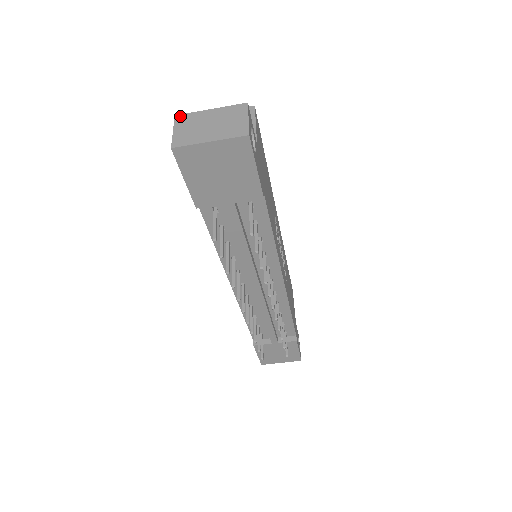
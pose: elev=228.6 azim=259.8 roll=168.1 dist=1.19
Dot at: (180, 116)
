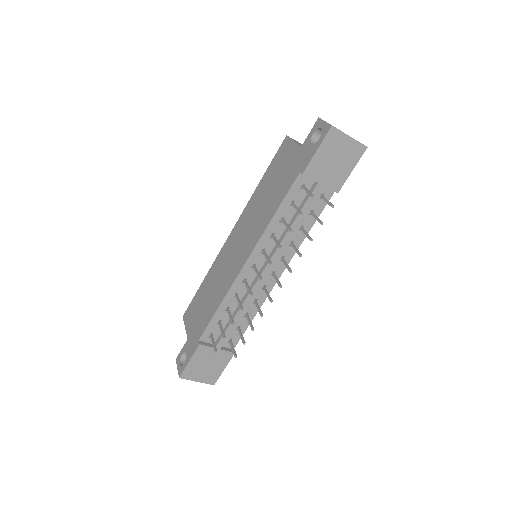
Dot at: occluded
